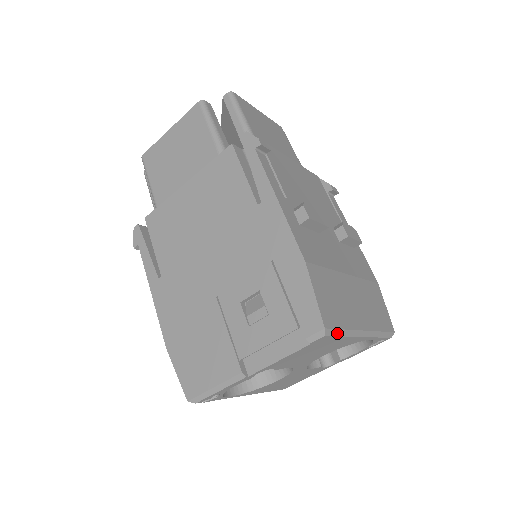
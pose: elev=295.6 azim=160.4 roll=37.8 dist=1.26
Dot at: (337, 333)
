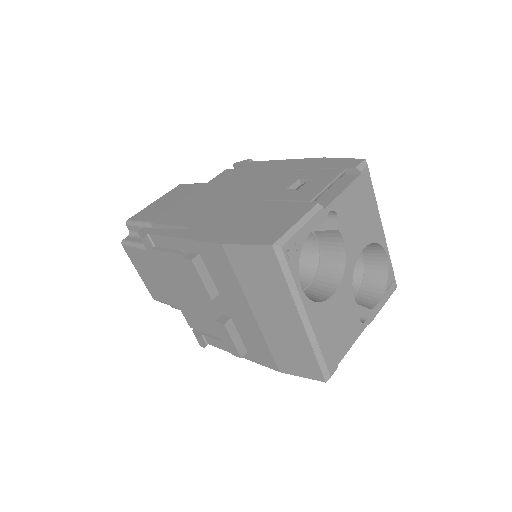
Dot at: (371, 183)
